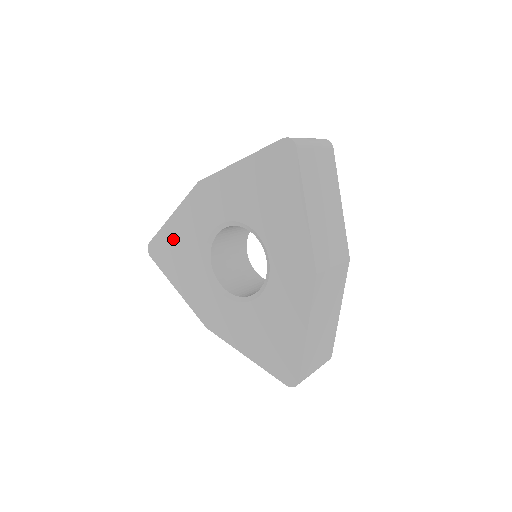
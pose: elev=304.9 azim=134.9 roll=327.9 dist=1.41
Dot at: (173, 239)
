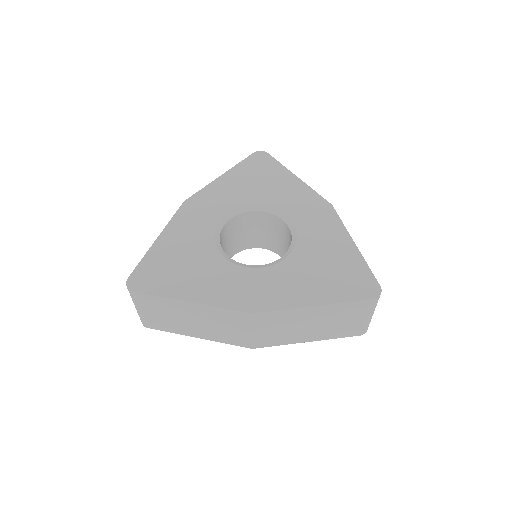
Dot at: (167, 256)
